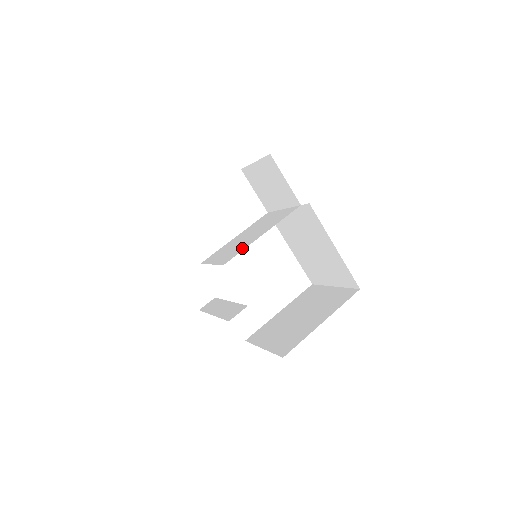
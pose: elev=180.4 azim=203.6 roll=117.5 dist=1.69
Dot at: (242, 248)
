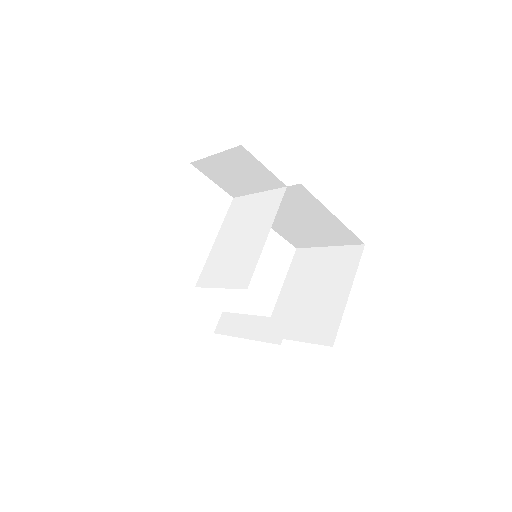
Dot at: (252, 261)
